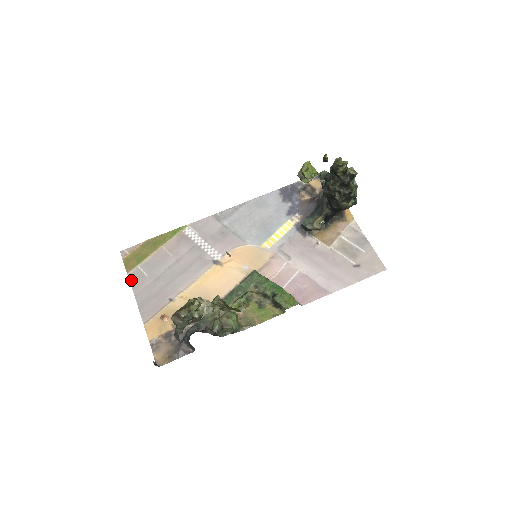
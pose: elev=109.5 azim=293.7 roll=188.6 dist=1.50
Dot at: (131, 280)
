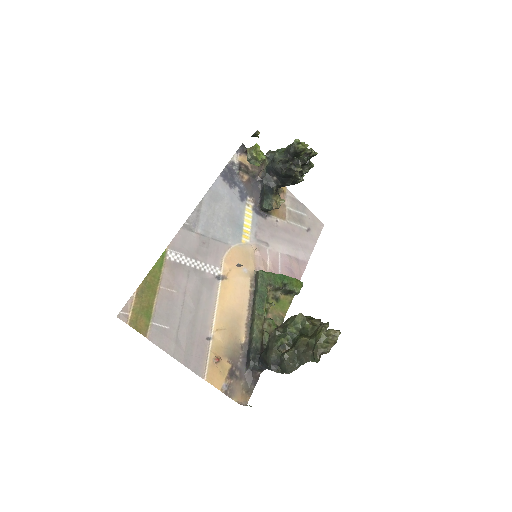
Dot at: (156, 342)
